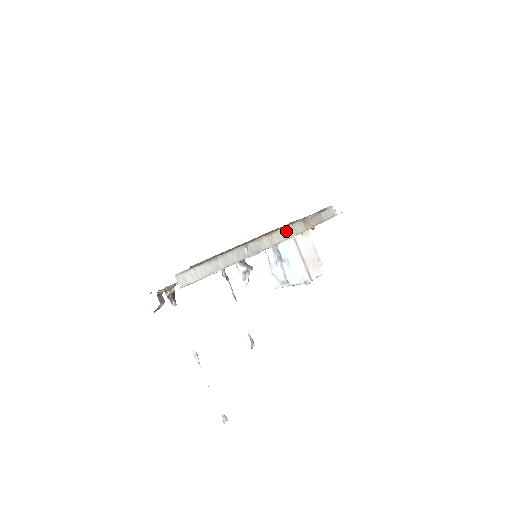
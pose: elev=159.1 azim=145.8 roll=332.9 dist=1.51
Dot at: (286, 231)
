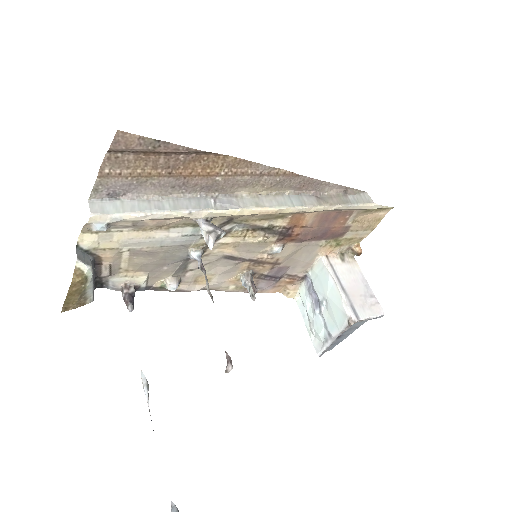
Dot at: (284, 199)
